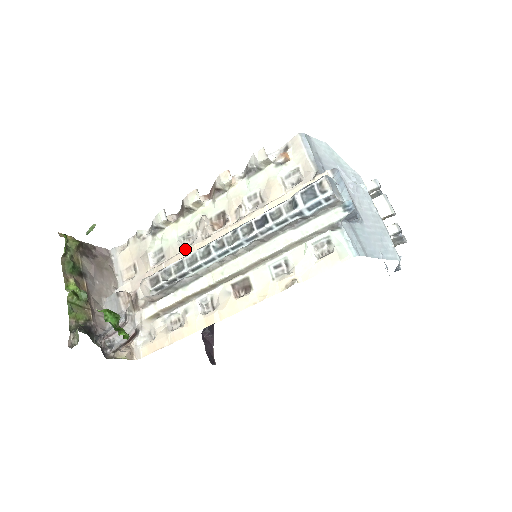
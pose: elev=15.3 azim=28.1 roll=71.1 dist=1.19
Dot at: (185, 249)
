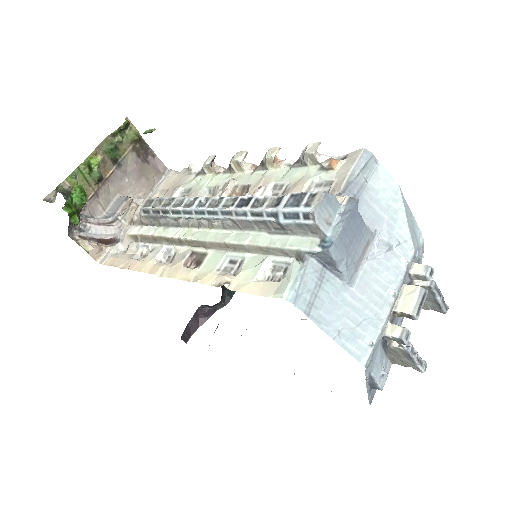
Dot at: occluded
